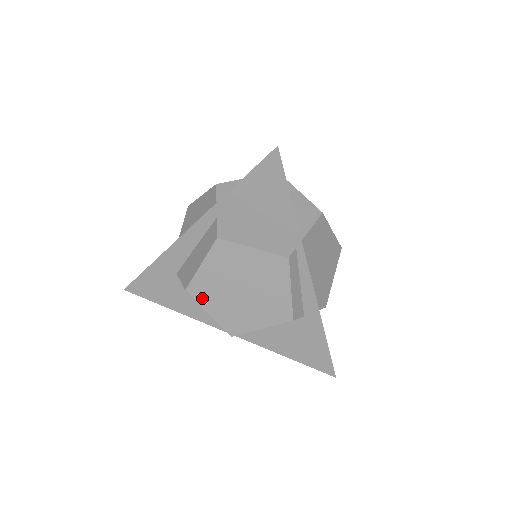
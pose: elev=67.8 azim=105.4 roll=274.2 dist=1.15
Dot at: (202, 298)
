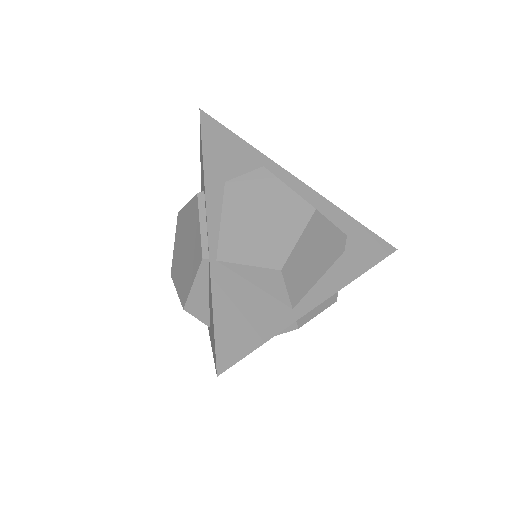
Dot at: occluded
